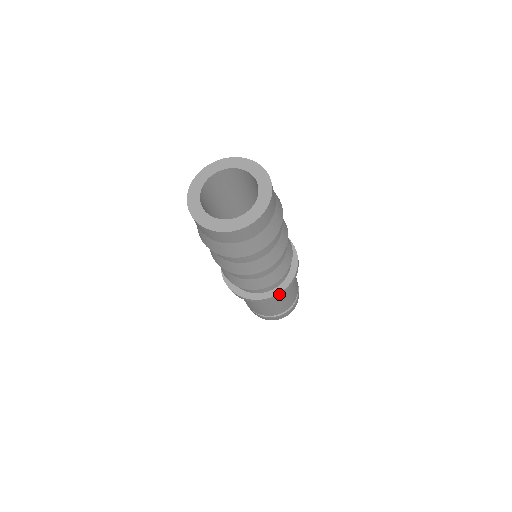
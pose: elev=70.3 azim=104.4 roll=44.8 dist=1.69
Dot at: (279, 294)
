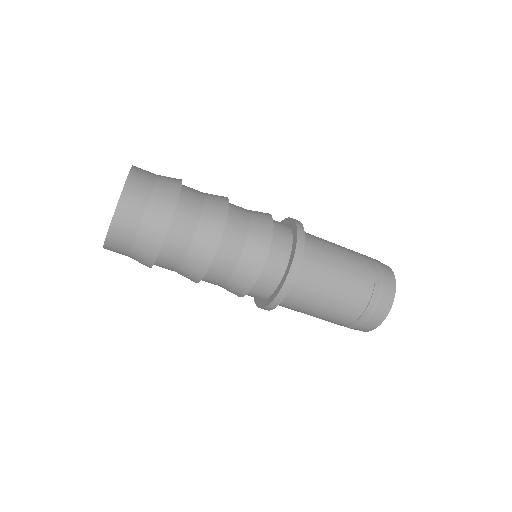
Dot at: (292, 272)
